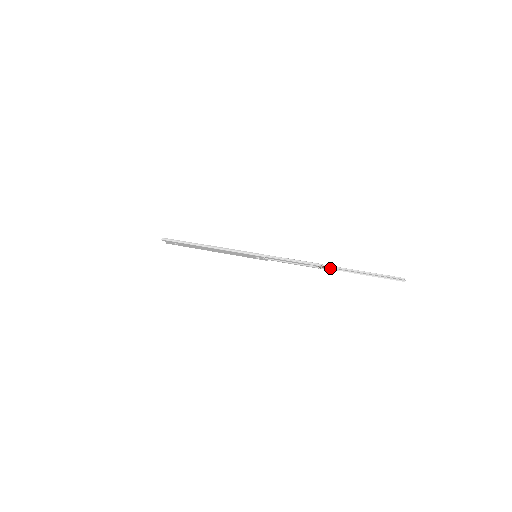
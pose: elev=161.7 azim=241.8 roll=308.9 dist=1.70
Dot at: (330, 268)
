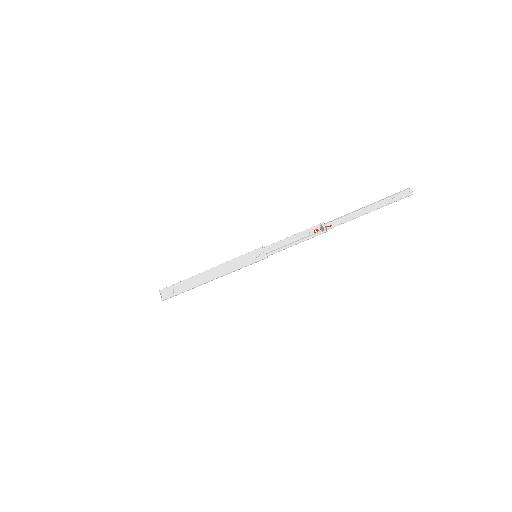
Dot at: (334, 226)
